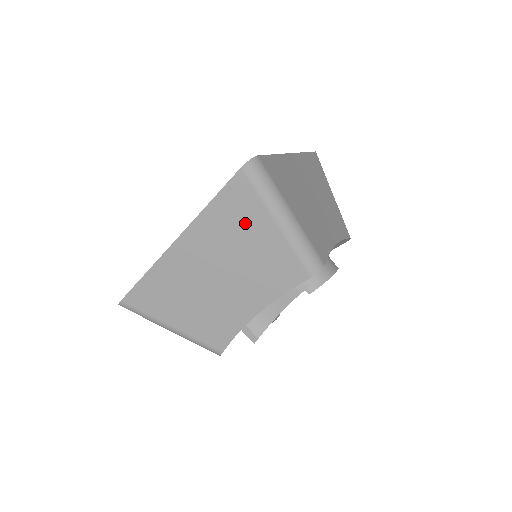
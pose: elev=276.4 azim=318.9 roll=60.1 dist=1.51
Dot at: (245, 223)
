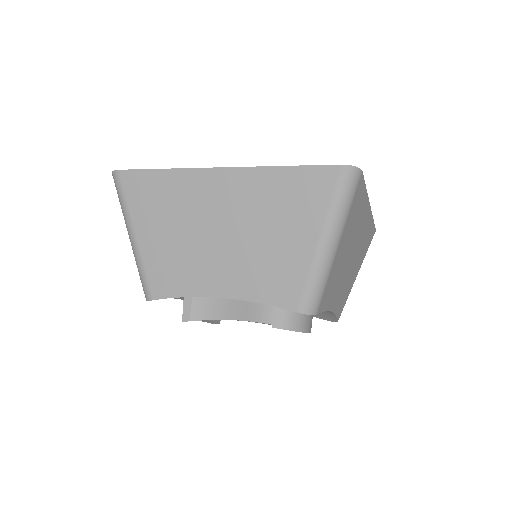
Dot at: (294, 212)
